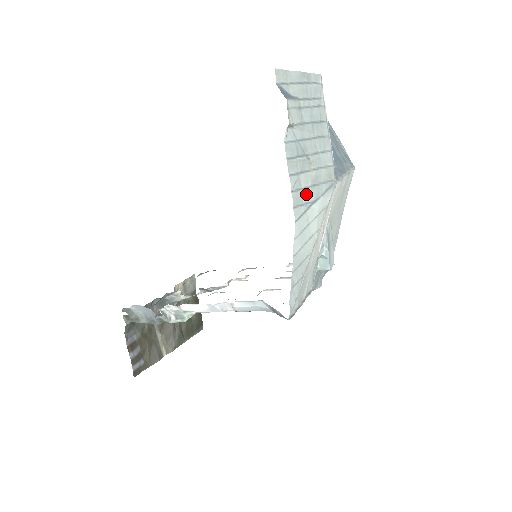
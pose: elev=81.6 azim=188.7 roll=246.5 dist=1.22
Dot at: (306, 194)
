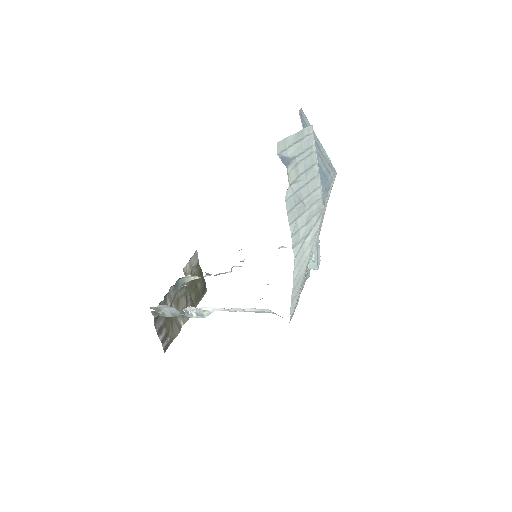
Dot at: (302, 232)
